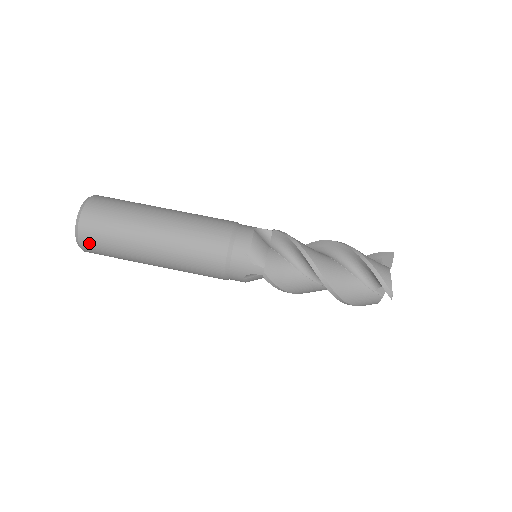
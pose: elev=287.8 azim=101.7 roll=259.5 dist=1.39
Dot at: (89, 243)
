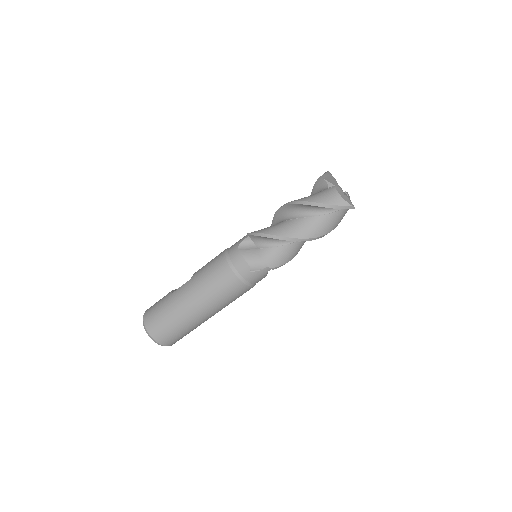
Dot at: (172, 342)
